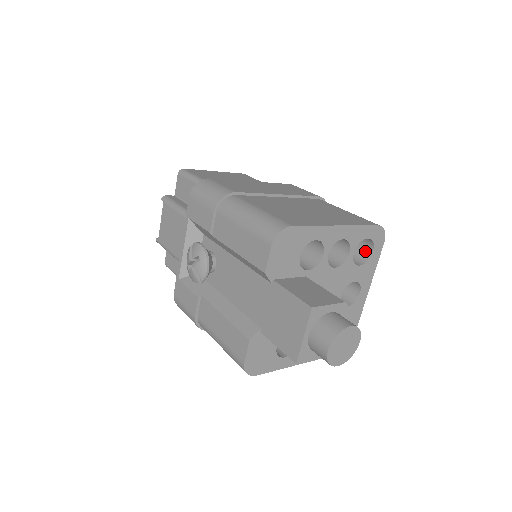
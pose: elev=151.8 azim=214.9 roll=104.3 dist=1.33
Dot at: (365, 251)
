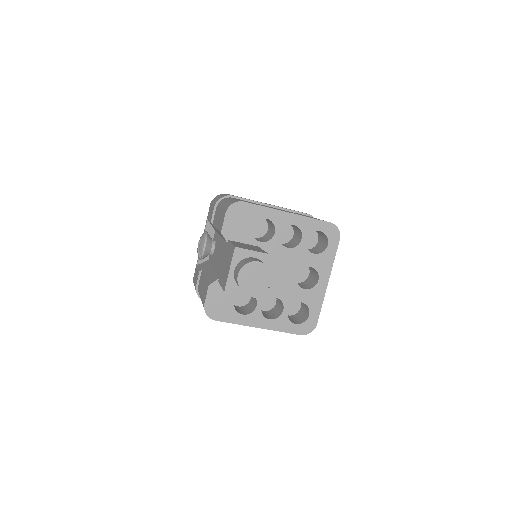
Dot at: (324, 246)
